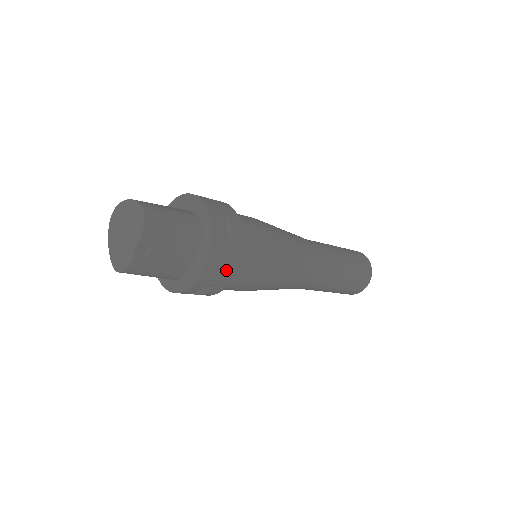
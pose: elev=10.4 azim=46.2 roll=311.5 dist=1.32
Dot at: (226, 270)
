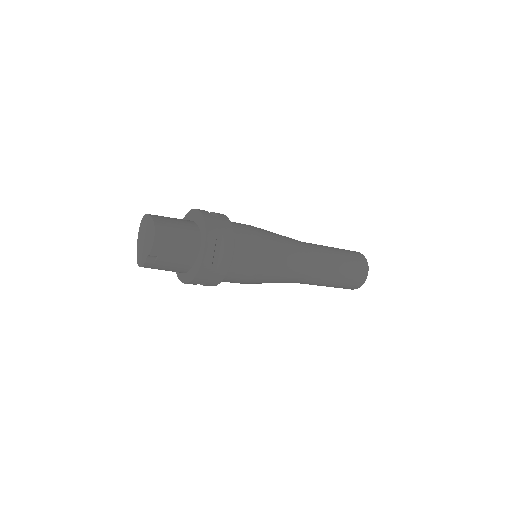
Dot at: (215, 276)
